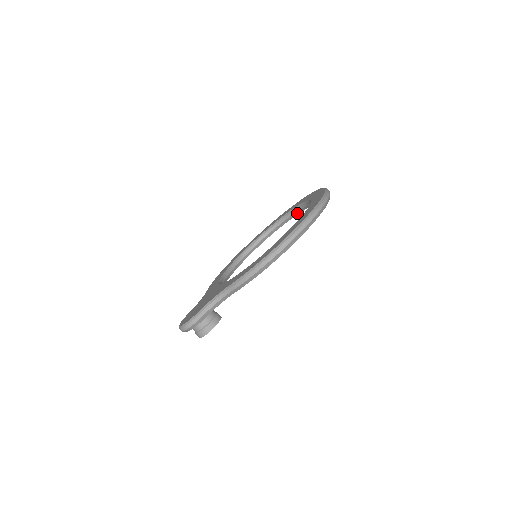
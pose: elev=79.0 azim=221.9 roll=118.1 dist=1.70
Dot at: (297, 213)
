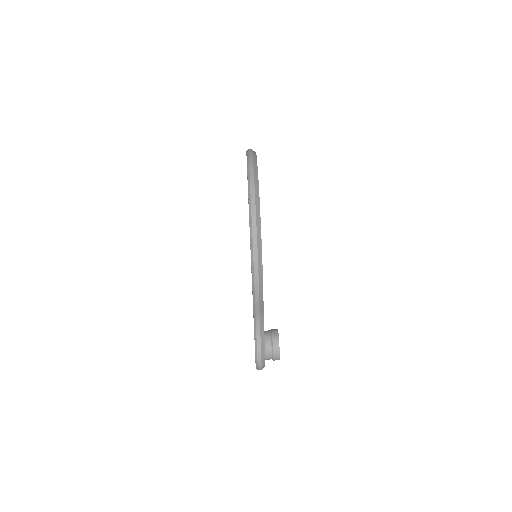
Dot at: occluded
